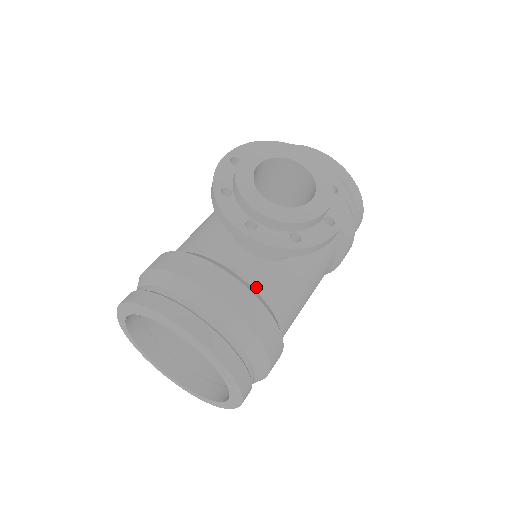
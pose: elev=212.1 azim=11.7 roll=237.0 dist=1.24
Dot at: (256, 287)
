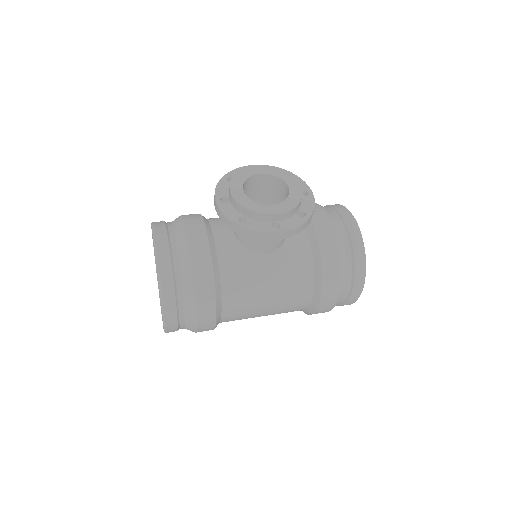
Dot at: (219, 253)
